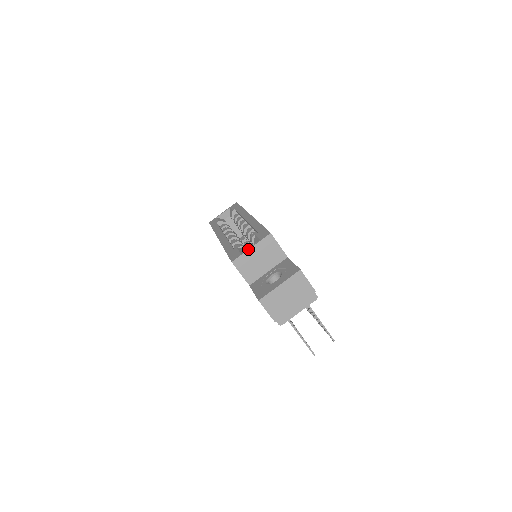
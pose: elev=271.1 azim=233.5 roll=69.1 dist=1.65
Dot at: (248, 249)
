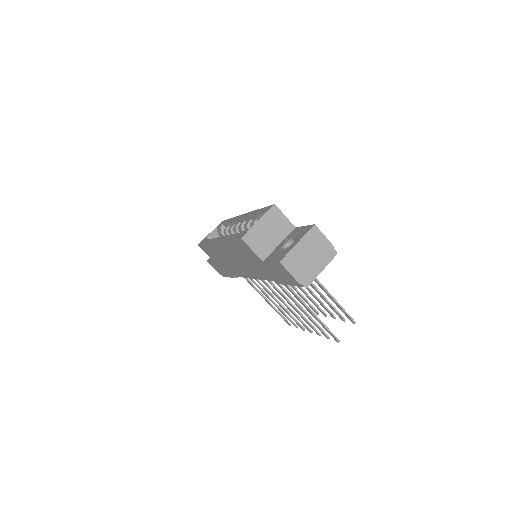
Dot at: (255, 223)
